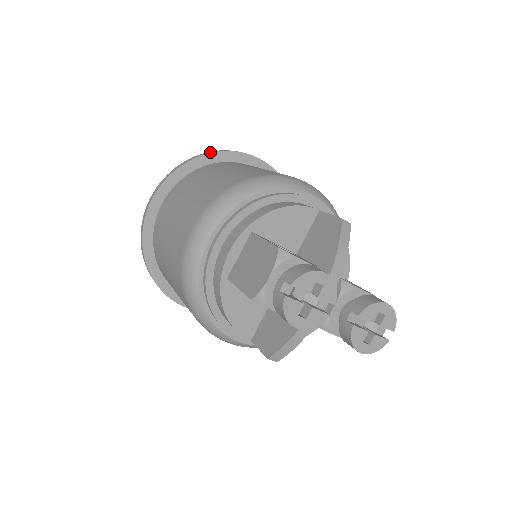
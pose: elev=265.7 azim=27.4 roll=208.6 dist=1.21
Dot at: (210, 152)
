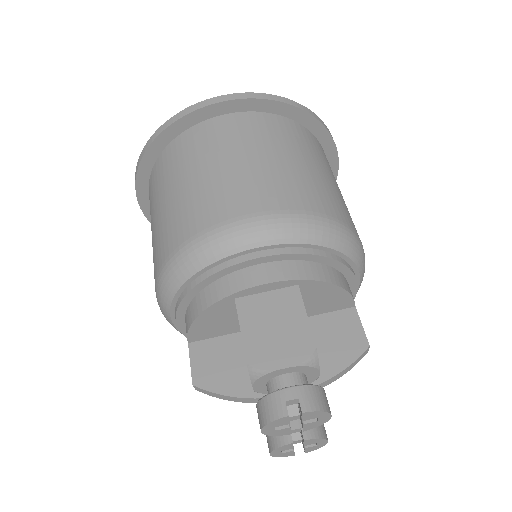
Dot at: (316, 117)
